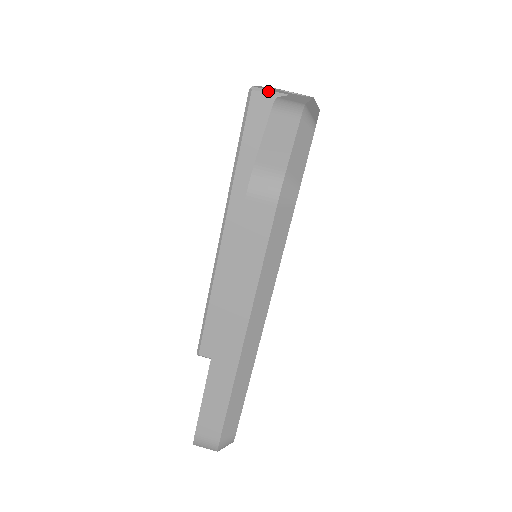
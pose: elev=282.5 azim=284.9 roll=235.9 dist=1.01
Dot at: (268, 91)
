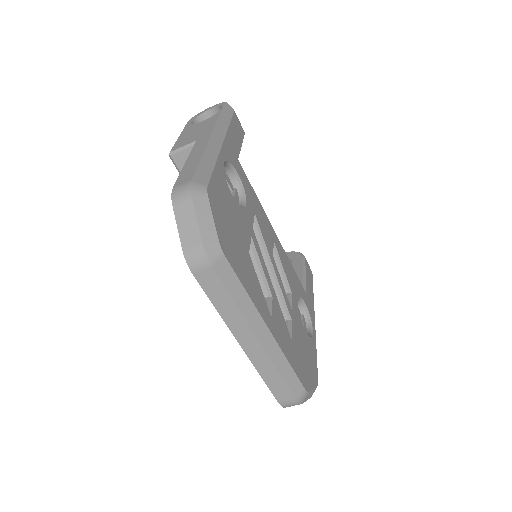
Dot at: (181, 149)
